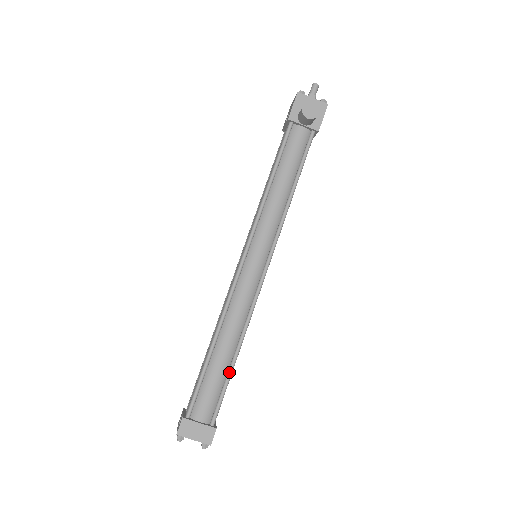
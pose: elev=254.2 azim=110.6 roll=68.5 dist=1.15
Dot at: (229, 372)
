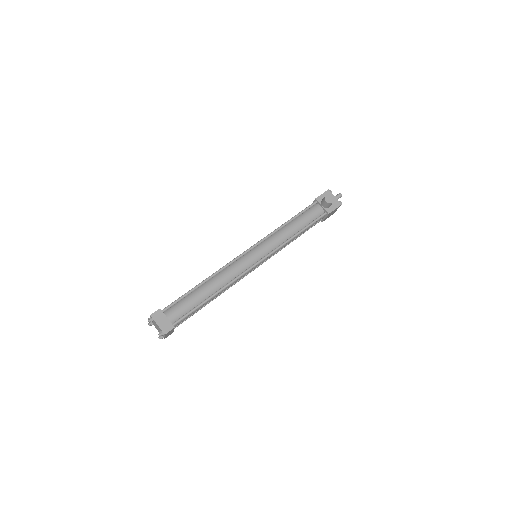
Dot at: (202, 302)
